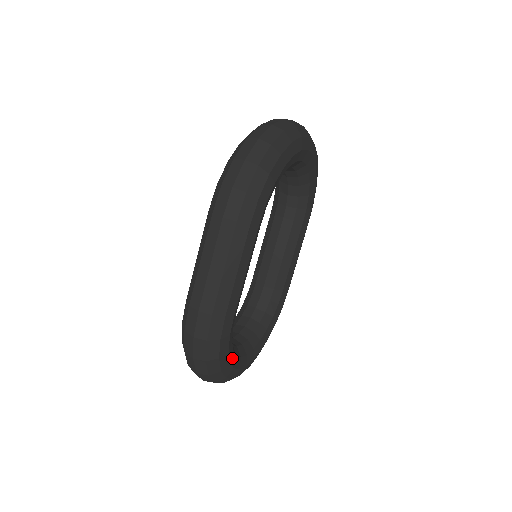
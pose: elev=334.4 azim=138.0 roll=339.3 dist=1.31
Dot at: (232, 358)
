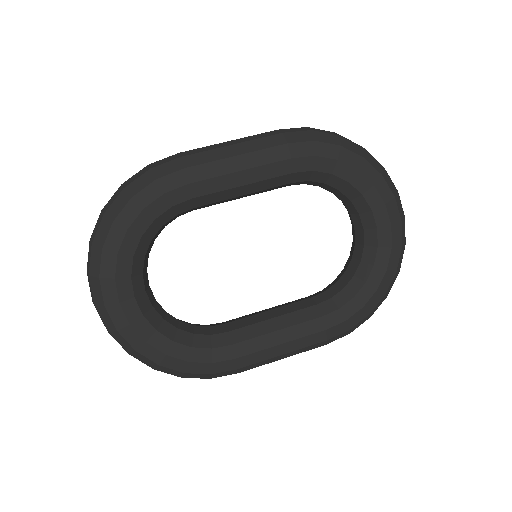
Dot at: (132, 238)
